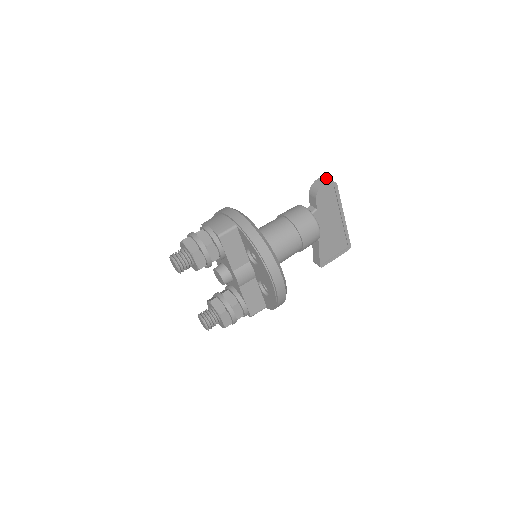
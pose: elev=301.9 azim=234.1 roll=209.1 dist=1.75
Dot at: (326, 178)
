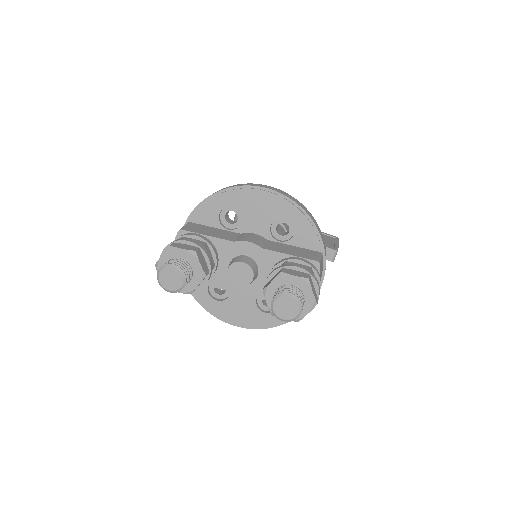
Dot at: occluded
